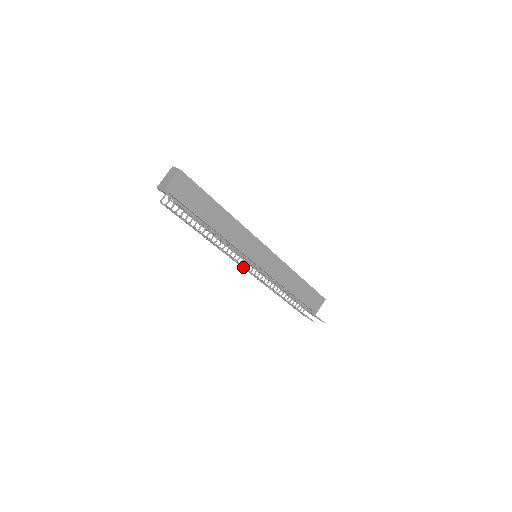
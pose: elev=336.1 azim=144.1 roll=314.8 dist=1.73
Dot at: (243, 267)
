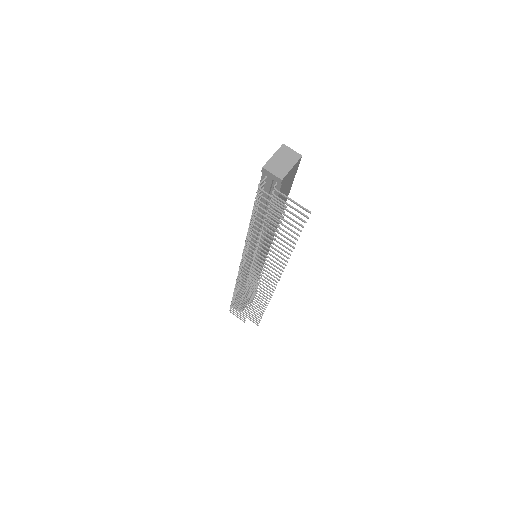
Dot at: (253, 270)
